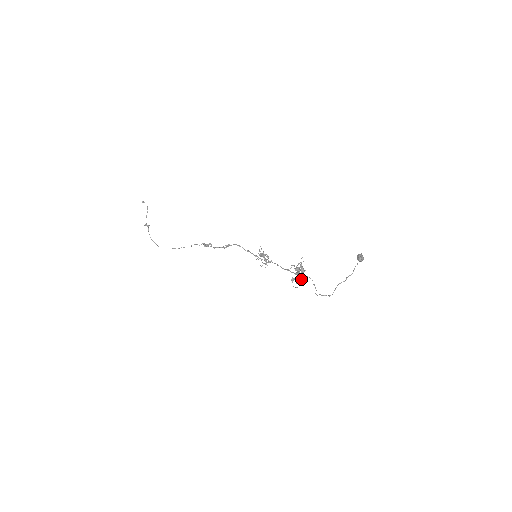
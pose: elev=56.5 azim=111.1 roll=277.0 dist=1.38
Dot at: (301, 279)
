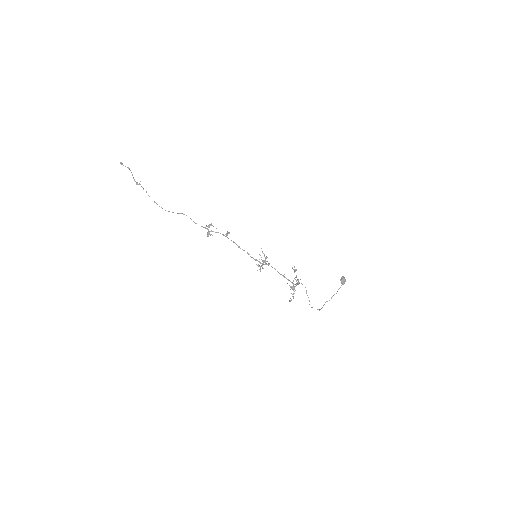
Dot at: occluded
